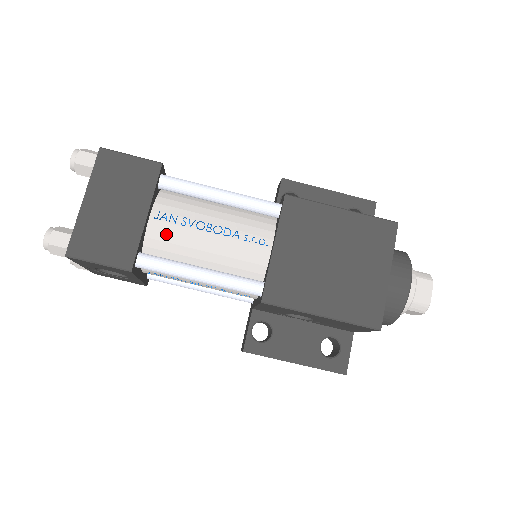
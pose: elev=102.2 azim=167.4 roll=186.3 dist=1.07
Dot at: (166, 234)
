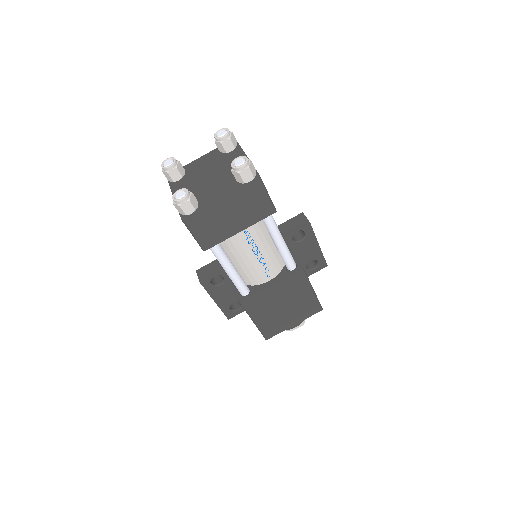
Dot at: (237, 240)
